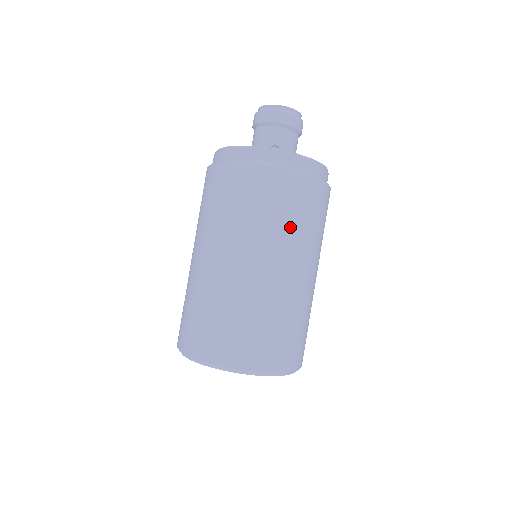
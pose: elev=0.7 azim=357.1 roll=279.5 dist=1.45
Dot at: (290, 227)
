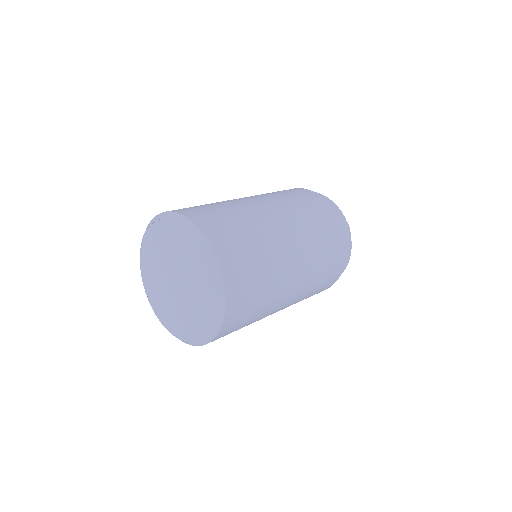
Dot at: (313, 228)
